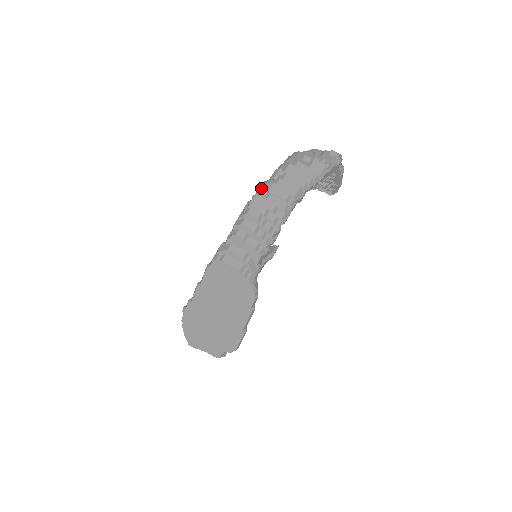
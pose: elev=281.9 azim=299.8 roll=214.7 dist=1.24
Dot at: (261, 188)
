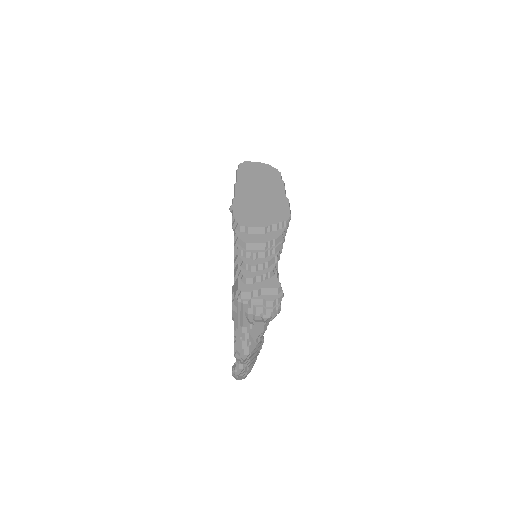
Dot at: occluded
